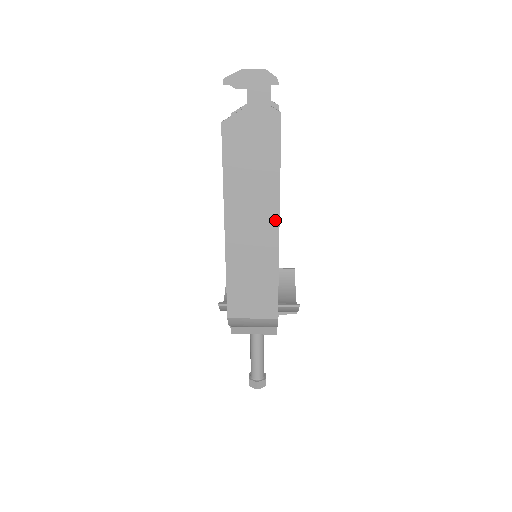
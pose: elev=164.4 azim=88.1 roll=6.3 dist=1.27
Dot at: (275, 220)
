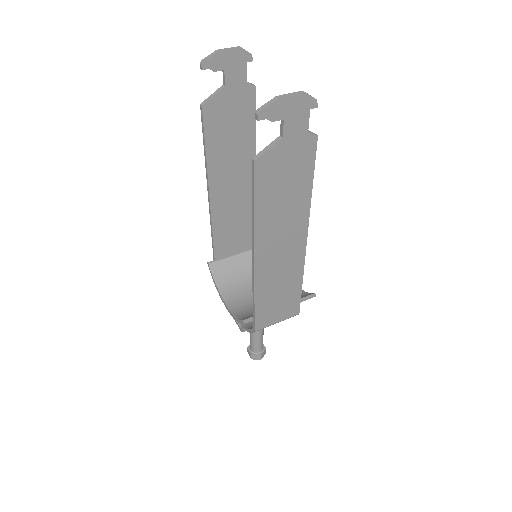
Dot at: (303, 237)
